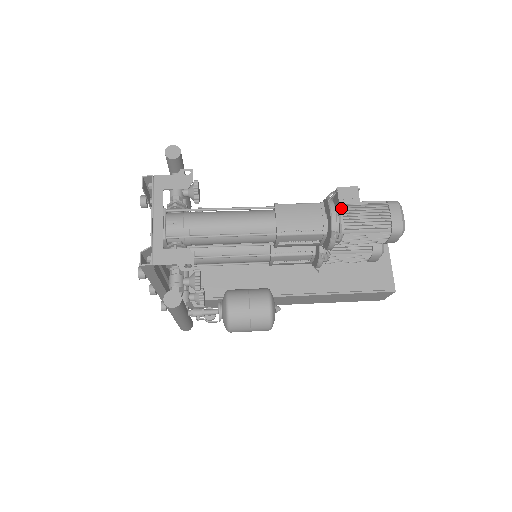
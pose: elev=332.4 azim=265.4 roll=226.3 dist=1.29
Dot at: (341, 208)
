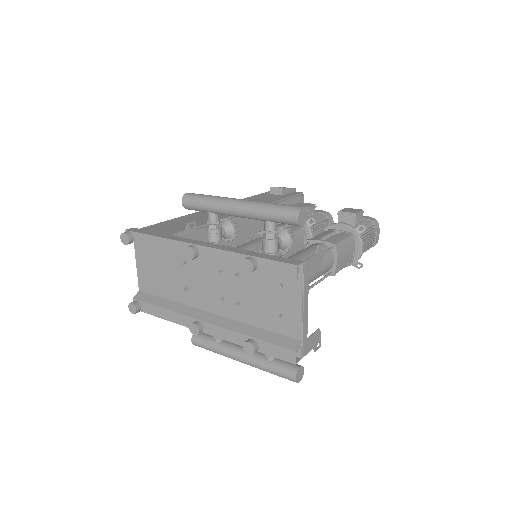
Dot at: occluded
